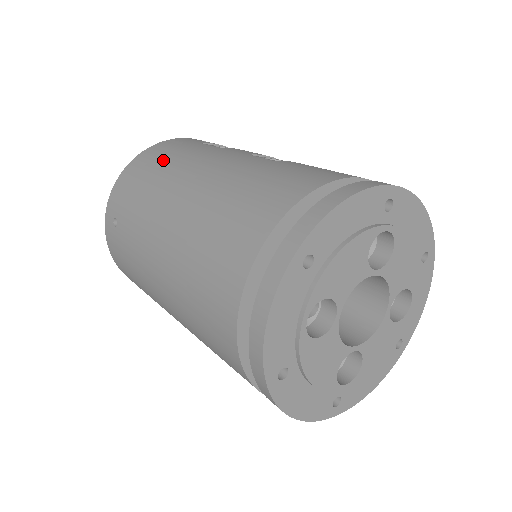
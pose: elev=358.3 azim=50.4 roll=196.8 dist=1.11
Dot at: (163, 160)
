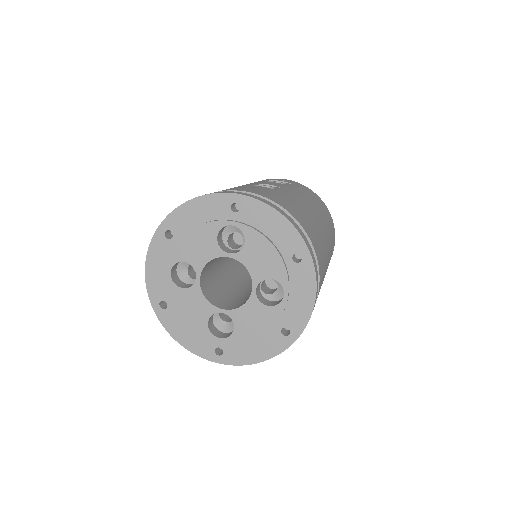
Dot at: occluded
